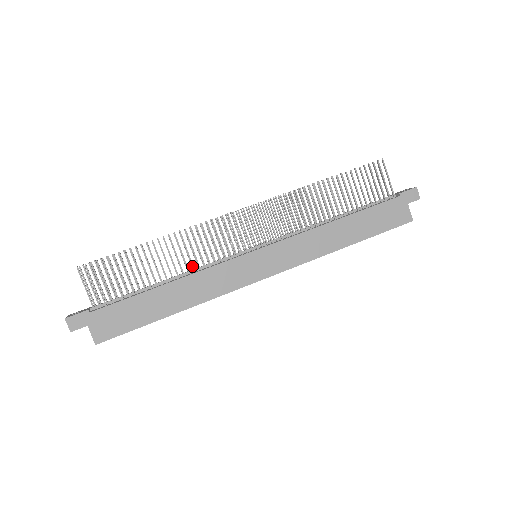
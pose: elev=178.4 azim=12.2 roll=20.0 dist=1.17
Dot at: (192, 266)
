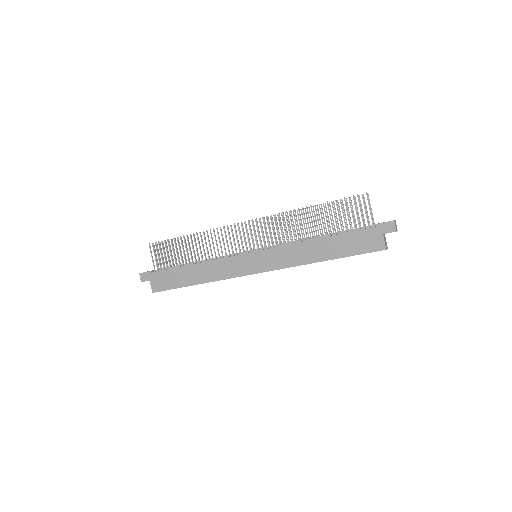
Dot at: (211, 255)
